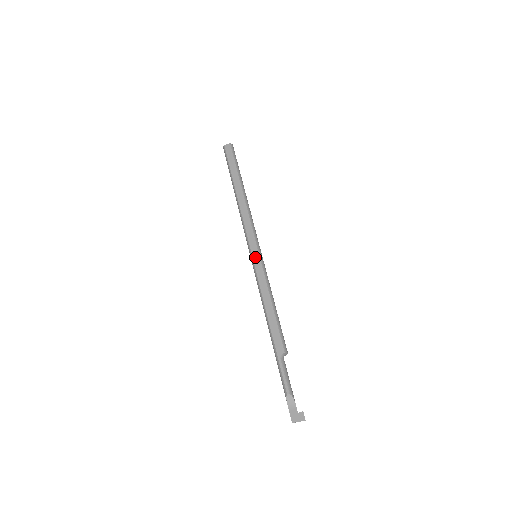
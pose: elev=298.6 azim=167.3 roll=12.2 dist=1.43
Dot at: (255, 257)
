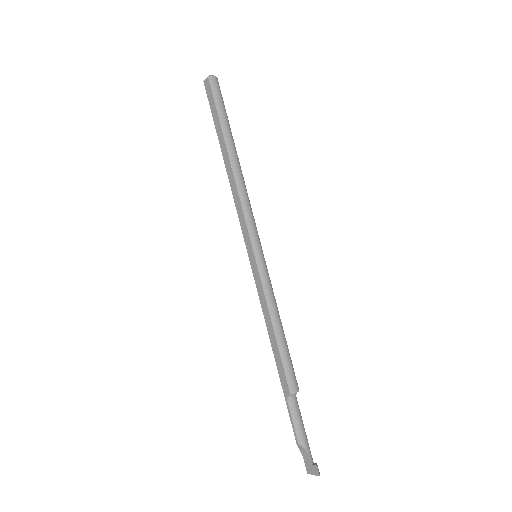
Dot at: (251, 261)
